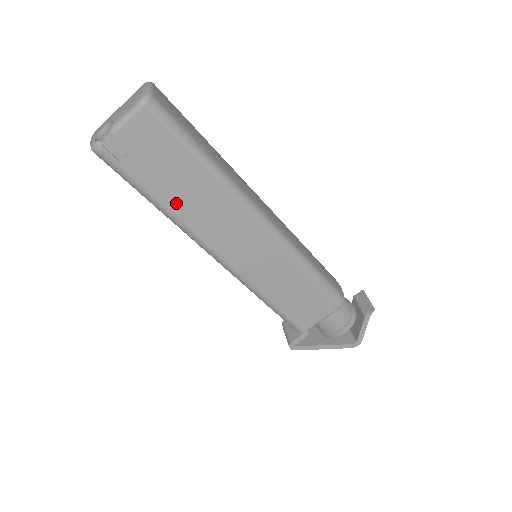
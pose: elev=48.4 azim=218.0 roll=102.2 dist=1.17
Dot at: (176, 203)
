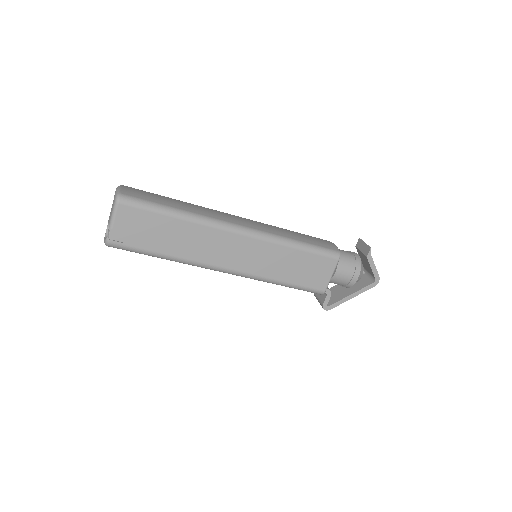
Dot at: (174, 250)
